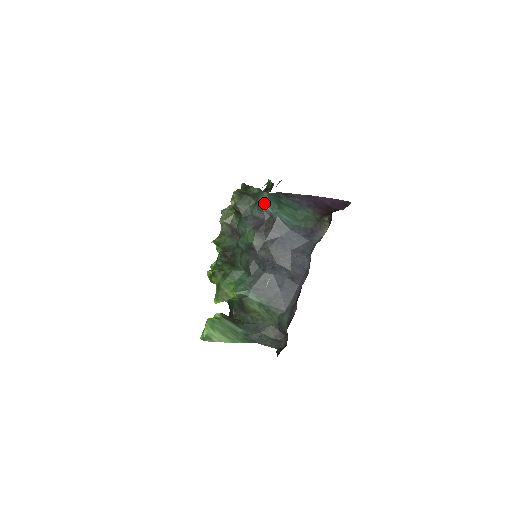
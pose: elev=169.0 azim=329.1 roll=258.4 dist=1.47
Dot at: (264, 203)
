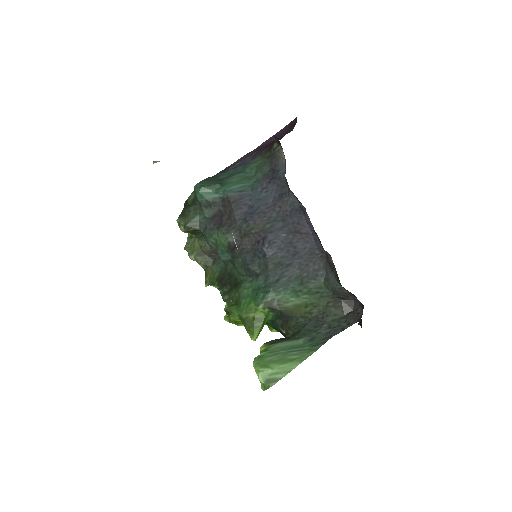
Dot at: (204, 195)
